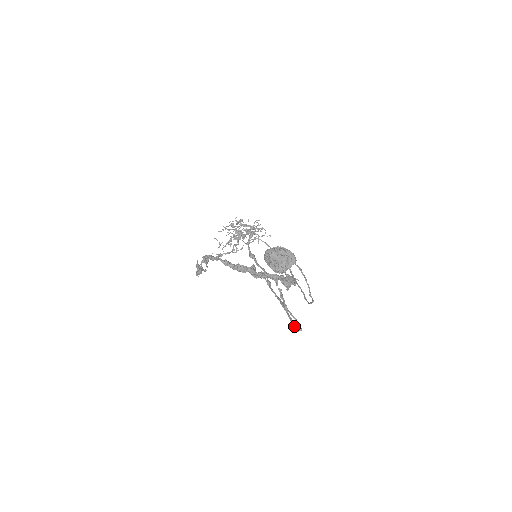
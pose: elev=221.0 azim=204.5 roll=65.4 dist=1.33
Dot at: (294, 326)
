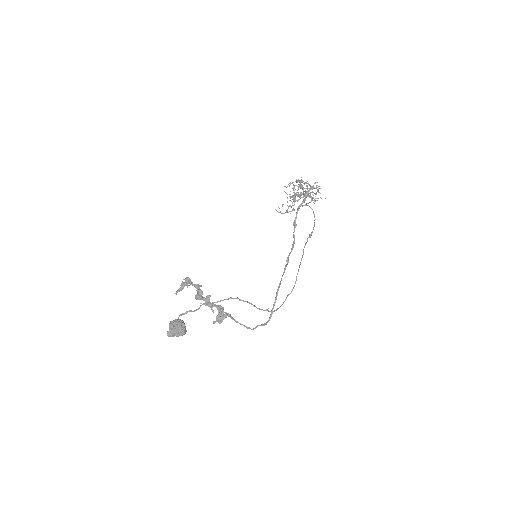
Dot at: (270, 316)
